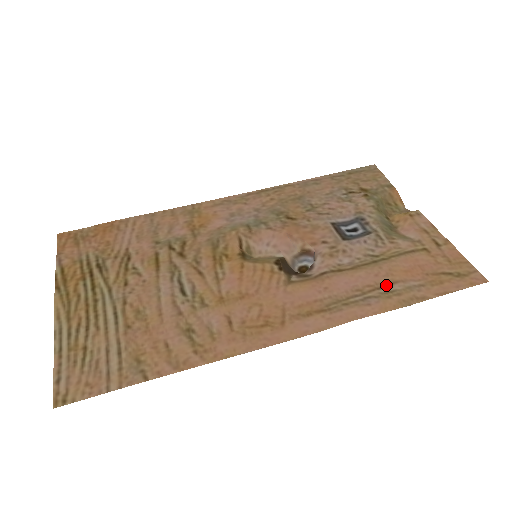
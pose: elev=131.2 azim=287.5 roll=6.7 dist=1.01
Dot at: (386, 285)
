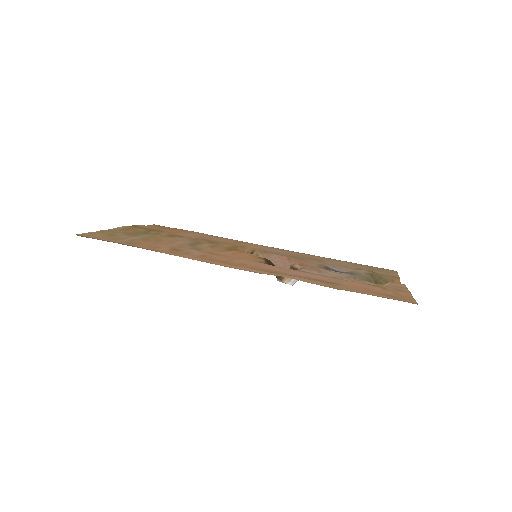
Dot at: (331, 283)
